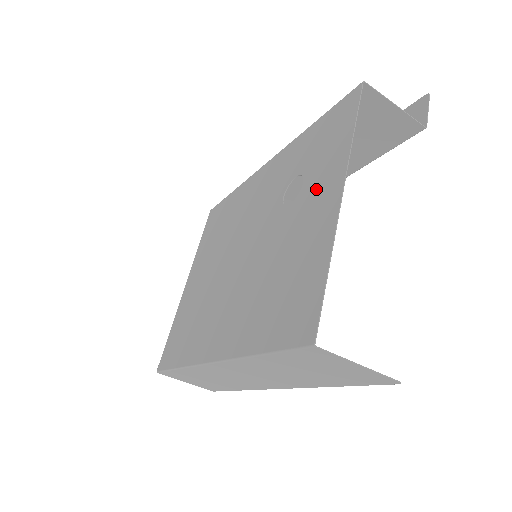
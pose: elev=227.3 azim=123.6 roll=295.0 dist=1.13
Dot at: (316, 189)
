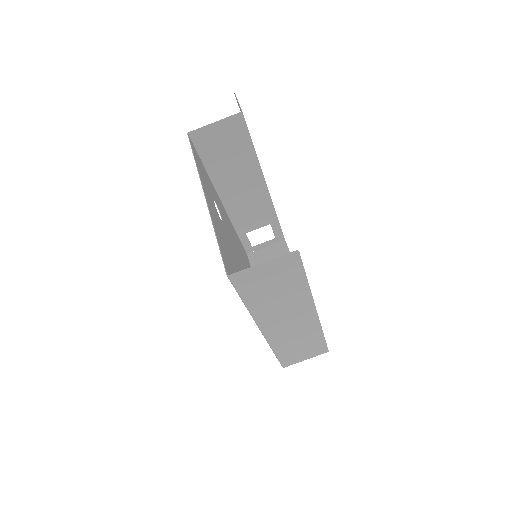
Dot at: occluded
